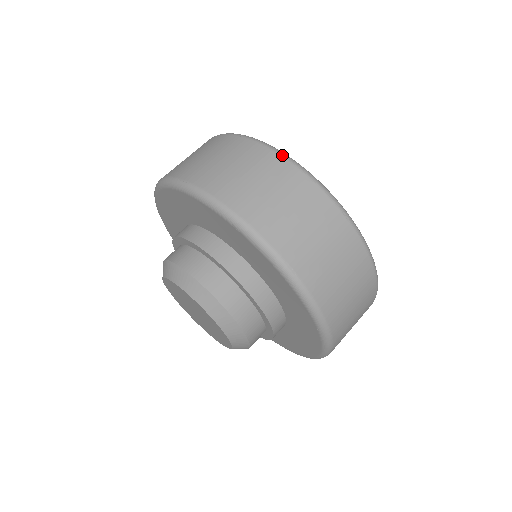
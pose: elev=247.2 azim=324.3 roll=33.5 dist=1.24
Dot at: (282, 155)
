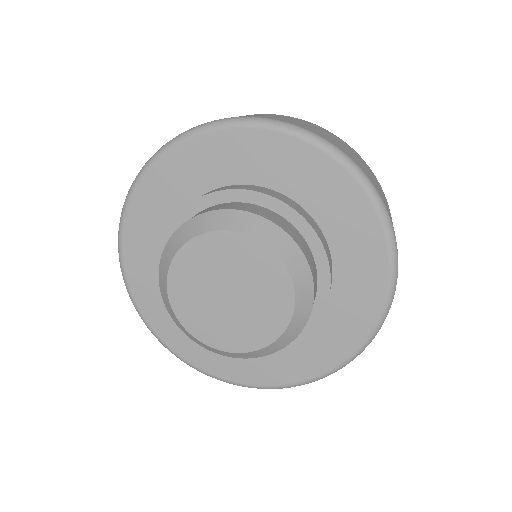
Dot at: occluded
